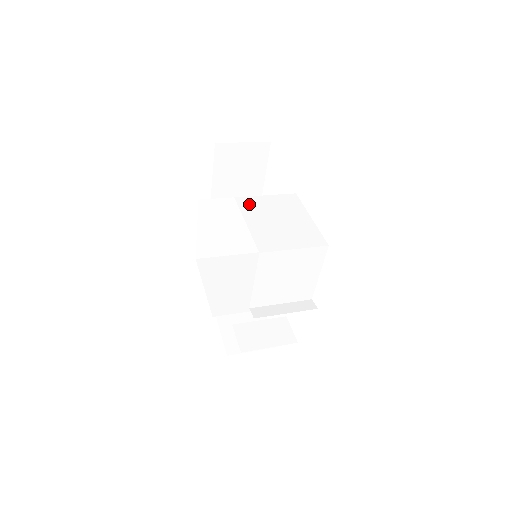
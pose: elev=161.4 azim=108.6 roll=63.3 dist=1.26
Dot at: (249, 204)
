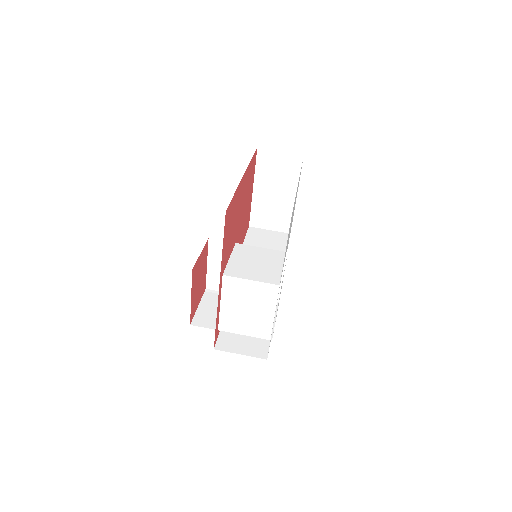
Dot at: (231, 286)
